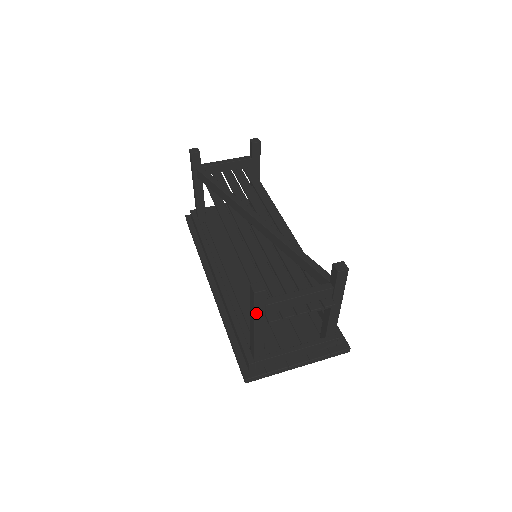
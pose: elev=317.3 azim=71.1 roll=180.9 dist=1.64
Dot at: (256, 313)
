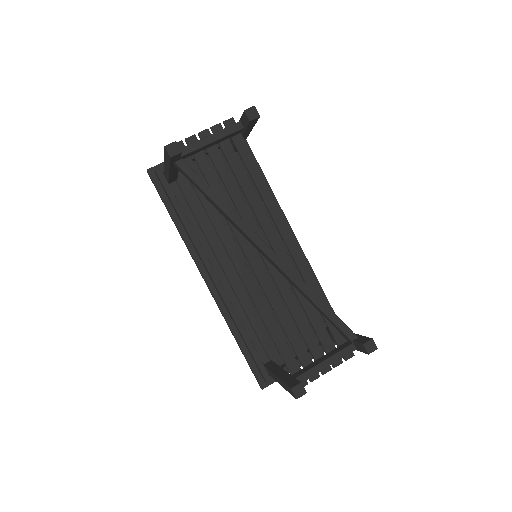
Dot at: occluded
